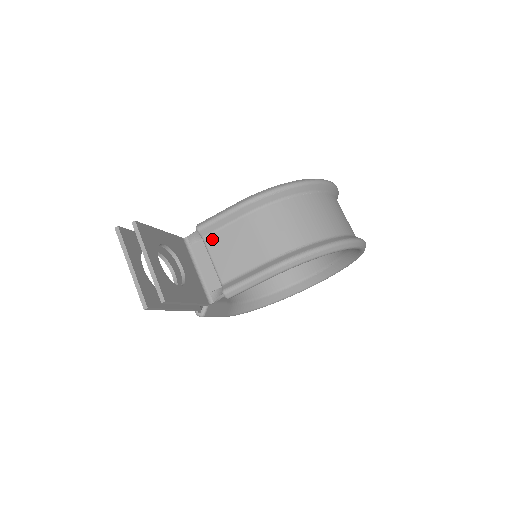
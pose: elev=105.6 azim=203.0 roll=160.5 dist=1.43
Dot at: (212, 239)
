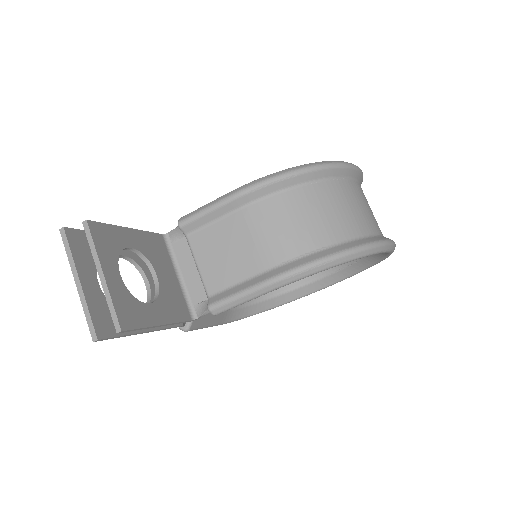
Dot at: (197, 238)
